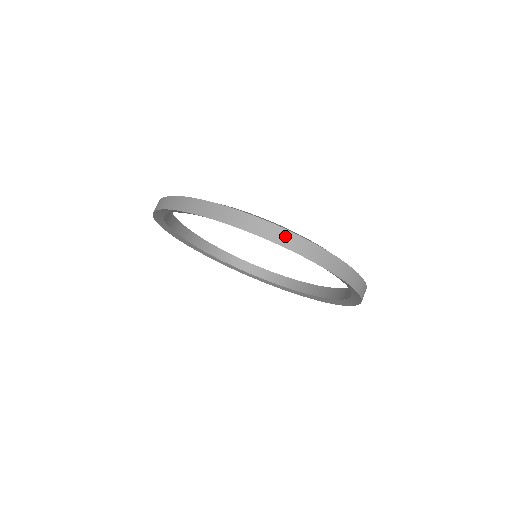
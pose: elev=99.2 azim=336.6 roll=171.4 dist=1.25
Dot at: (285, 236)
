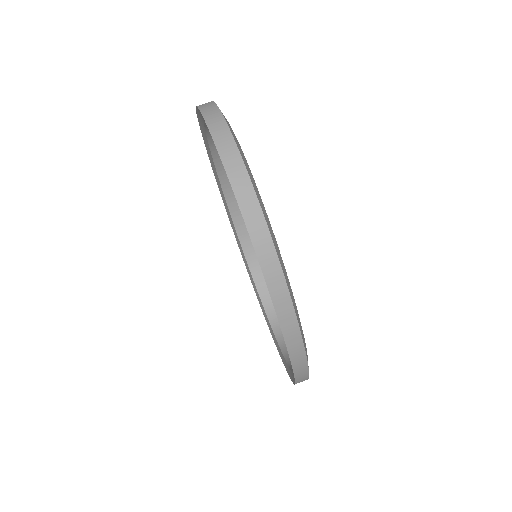
Dot at: (217, 120)
